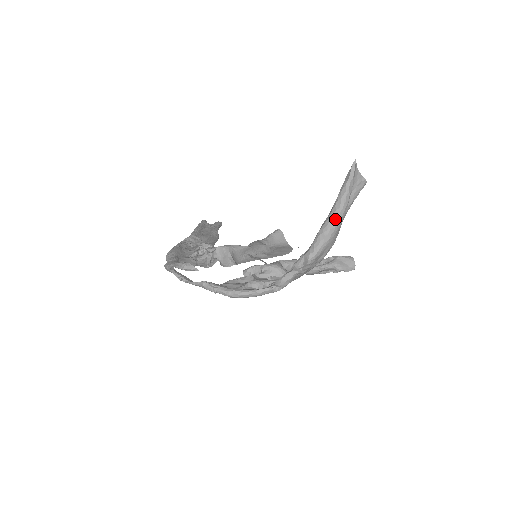
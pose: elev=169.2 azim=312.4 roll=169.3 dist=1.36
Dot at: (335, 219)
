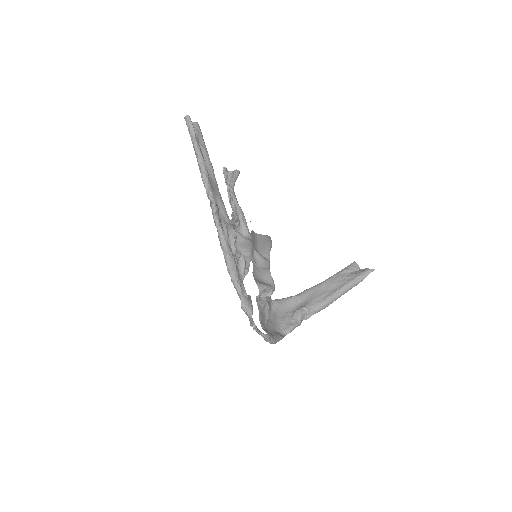
Dot at: occluded
